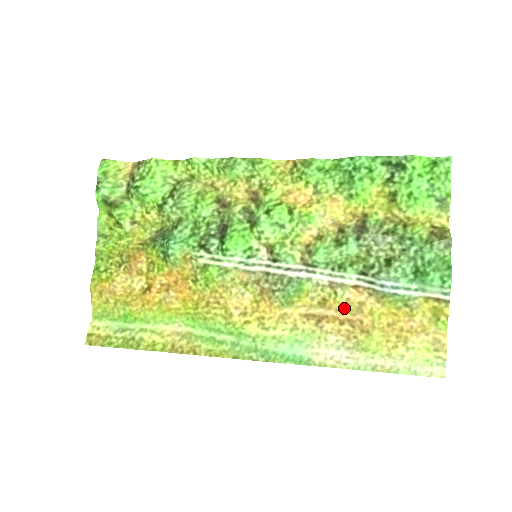
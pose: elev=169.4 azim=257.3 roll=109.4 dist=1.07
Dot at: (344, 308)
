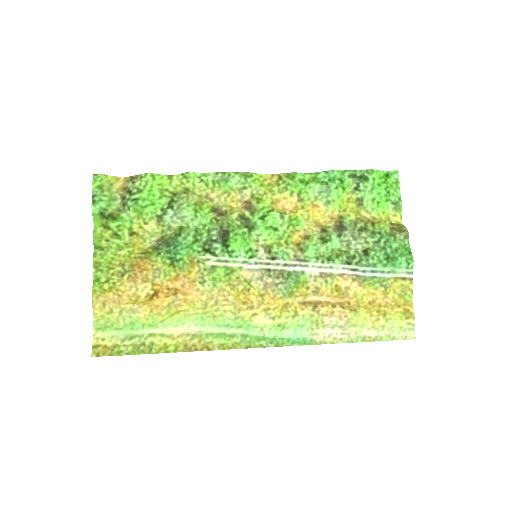
Dot at: (334, 293)
